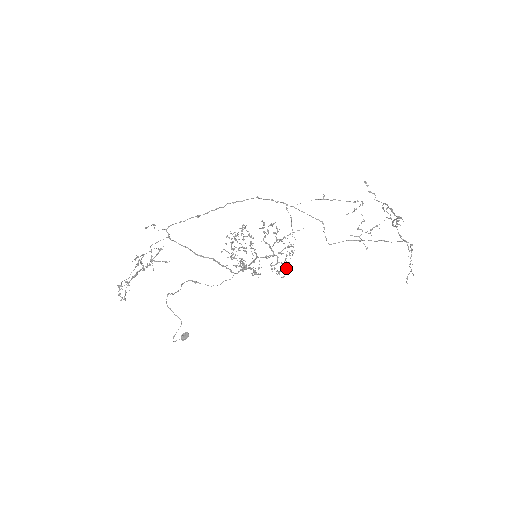
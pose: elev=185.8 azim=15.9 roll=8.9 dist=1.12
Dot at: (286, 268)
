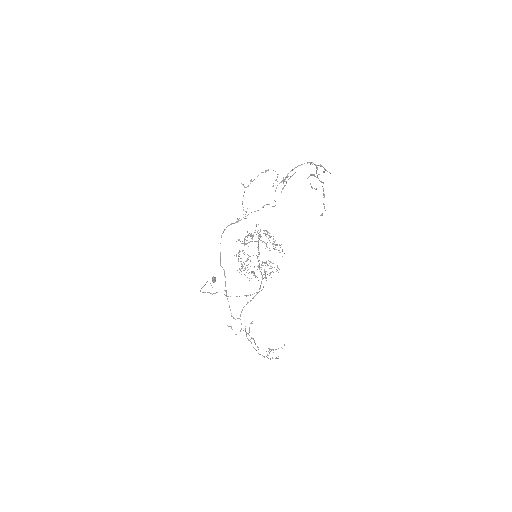
Dot at: (277, 244)
